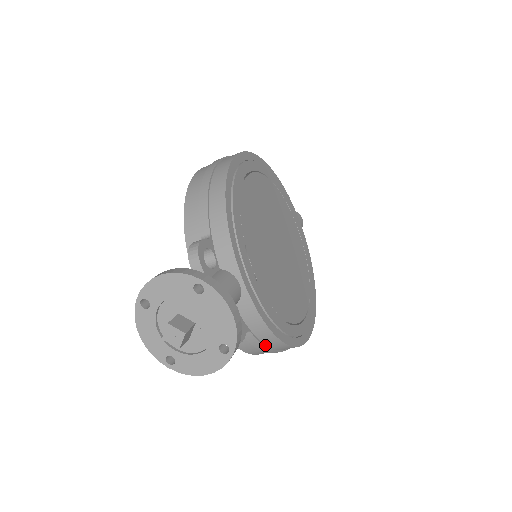
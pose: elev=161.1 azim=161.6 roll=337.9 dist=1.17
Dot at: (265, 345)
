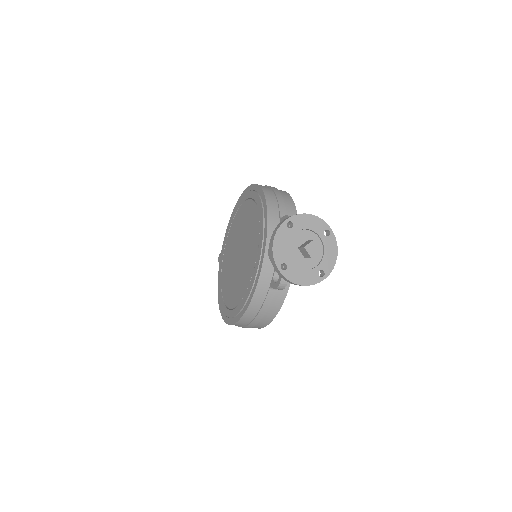
Dot at: (268, 307)
